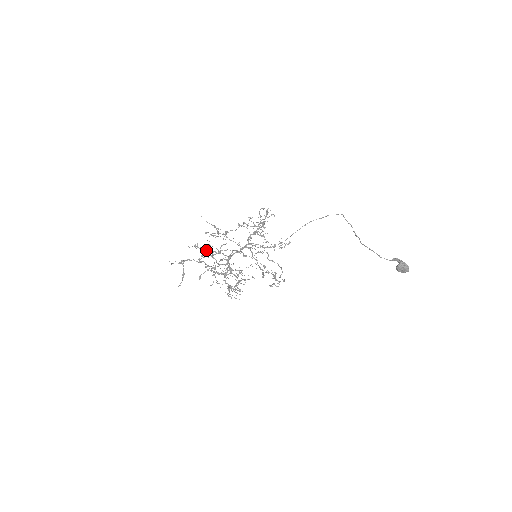
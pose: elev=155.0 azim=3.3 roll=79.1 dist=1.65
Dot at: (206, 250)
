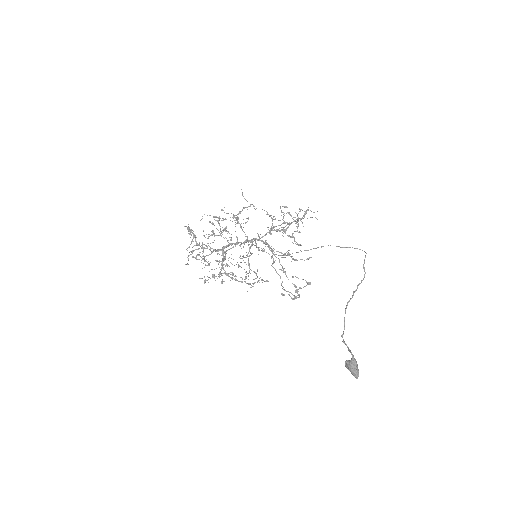
Dot at: (222, 227)
